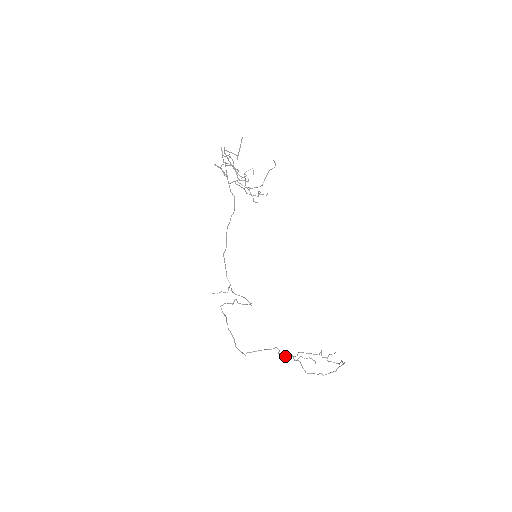
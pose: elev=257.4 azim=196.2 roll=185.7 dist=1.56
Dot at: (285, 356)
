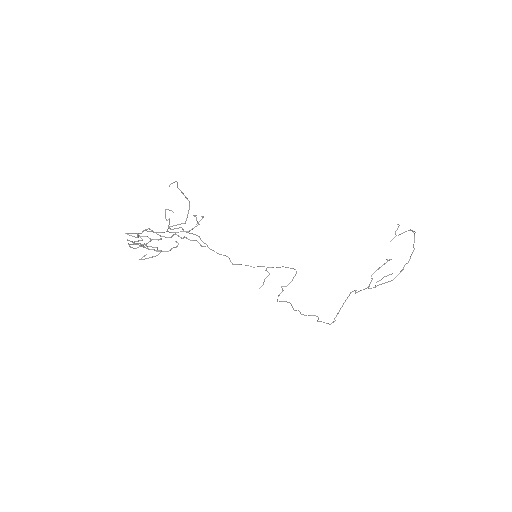
Dot at: (364, 289)
